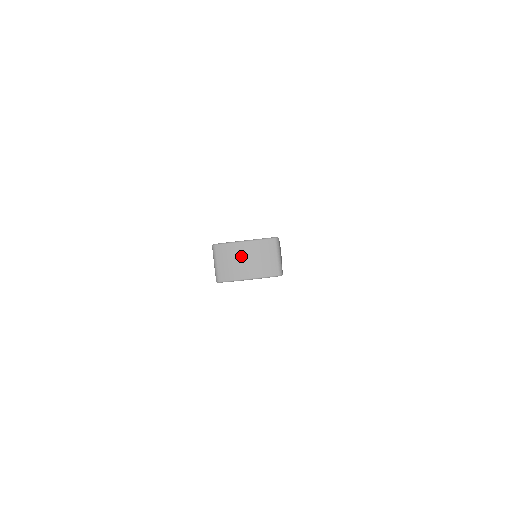
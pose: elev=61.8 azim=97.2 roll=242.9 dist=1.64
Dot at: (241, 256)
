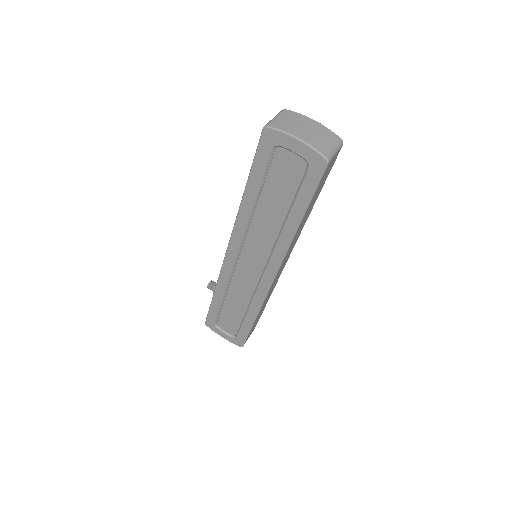
Dot at: (304, 124)
